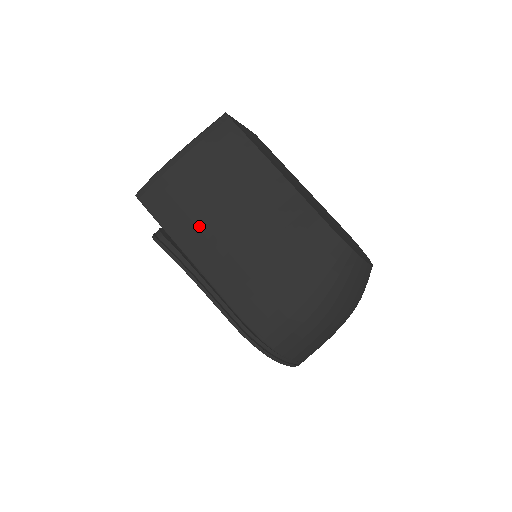
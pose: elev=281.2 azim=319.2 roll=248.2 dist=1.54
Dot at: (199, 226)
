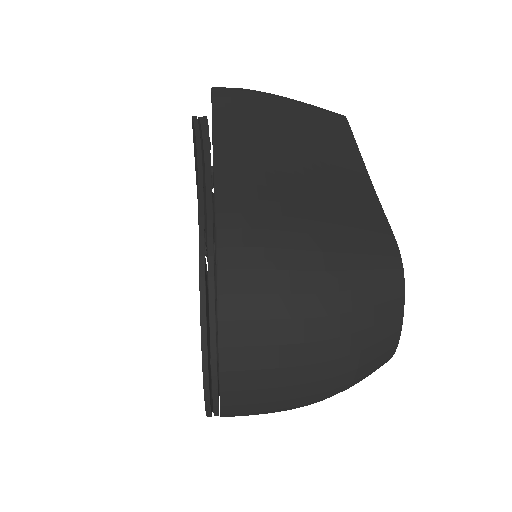
Dot at: (253, 136)
